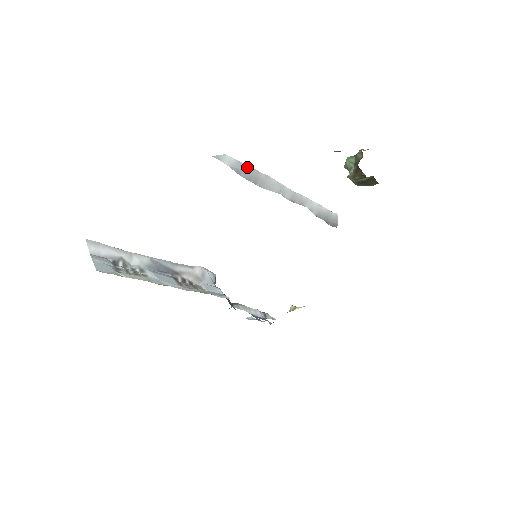
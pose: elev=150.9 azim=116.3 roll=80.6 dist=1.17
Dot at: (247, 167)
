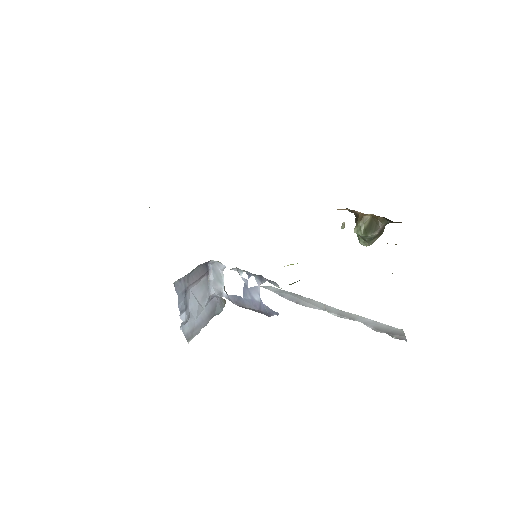
Dot at: (290, 293)
